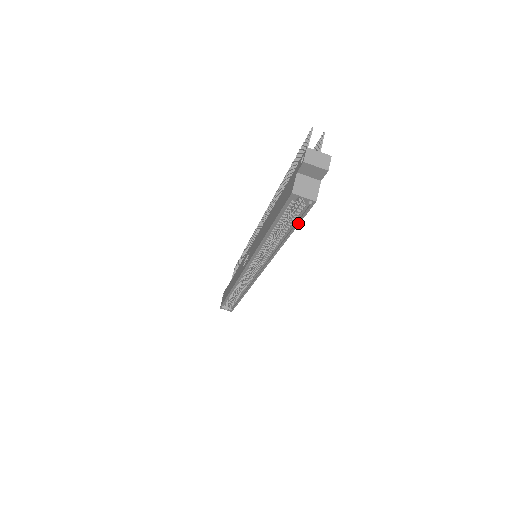
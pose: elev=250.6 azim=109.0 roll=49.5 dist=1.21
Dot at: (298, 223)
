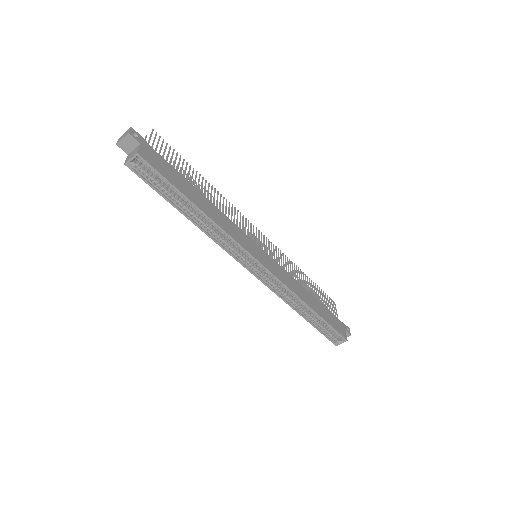
Dot at: (168, 182)
